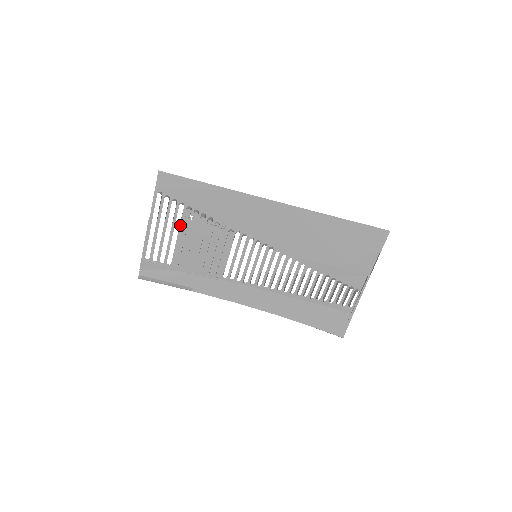
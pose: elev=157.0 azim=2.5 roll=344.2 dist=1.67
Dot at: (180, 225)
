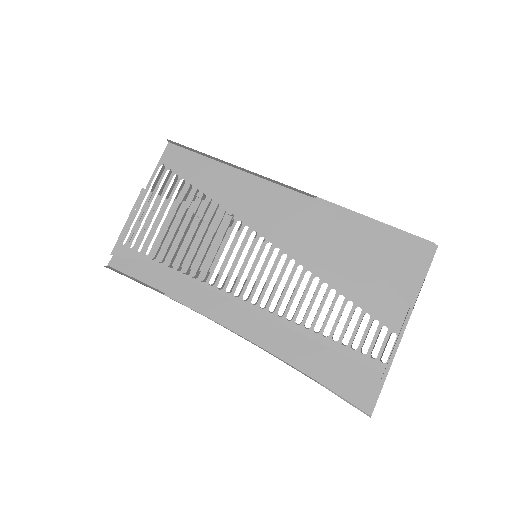
Dot at: (174, 201)
